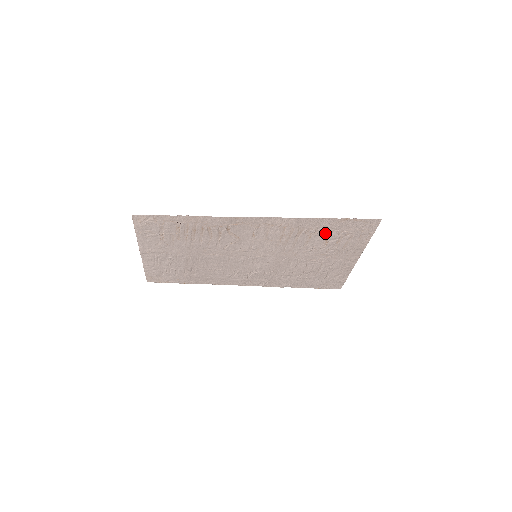
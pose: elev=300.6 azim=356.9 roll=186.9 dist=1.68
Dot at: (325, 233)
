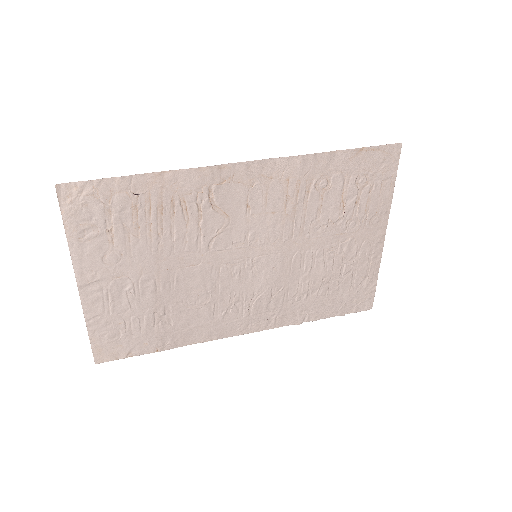
Dot at: (340, 185)
